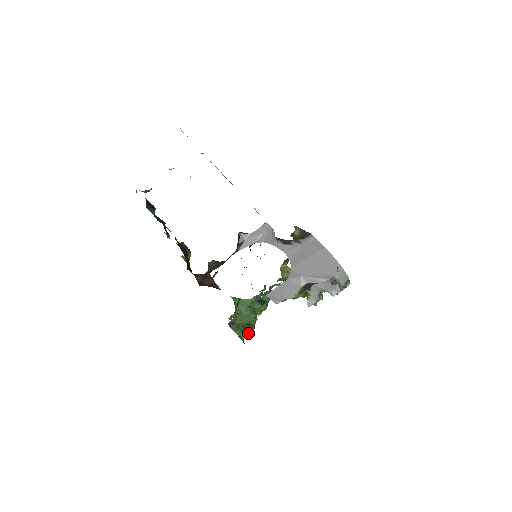
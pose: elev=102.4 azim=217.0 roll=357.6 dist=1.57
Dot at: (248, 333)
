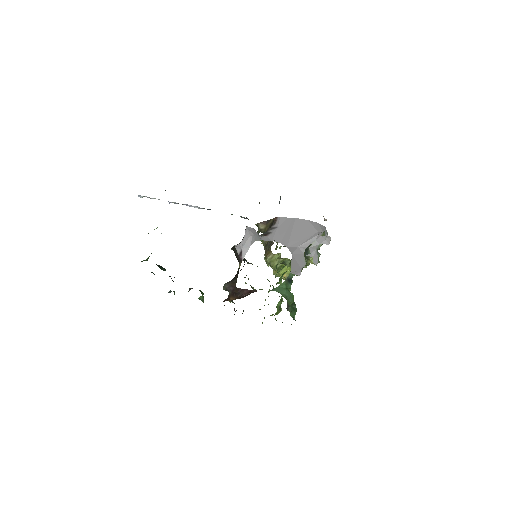
Dot at: occluded
